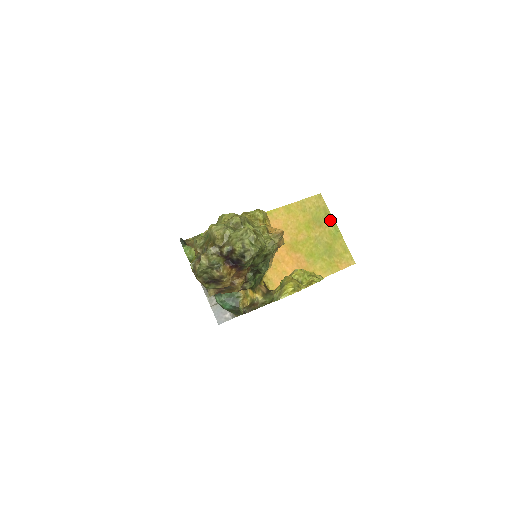
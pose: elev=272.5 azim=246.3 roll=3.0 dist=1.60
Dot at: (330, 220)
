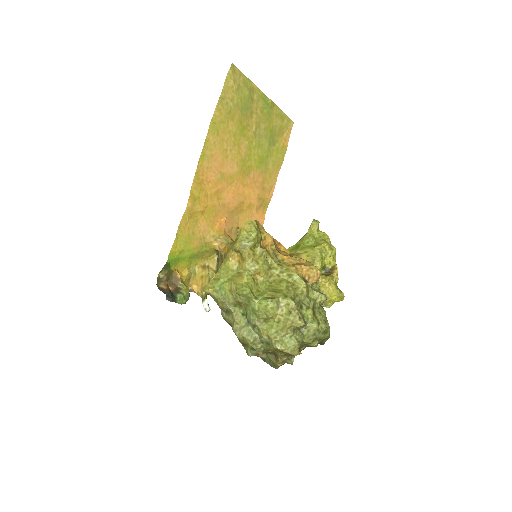
Dot at: (256, 94)
